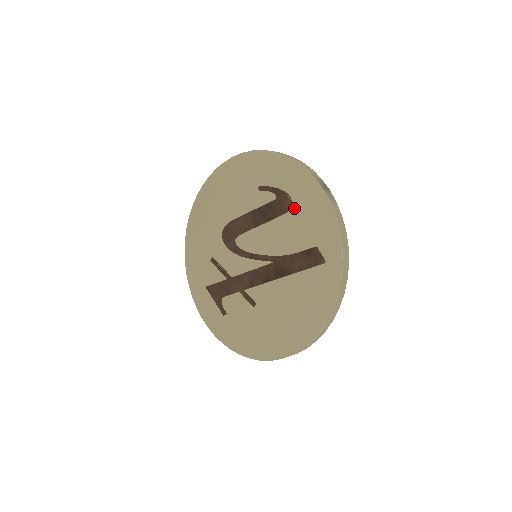
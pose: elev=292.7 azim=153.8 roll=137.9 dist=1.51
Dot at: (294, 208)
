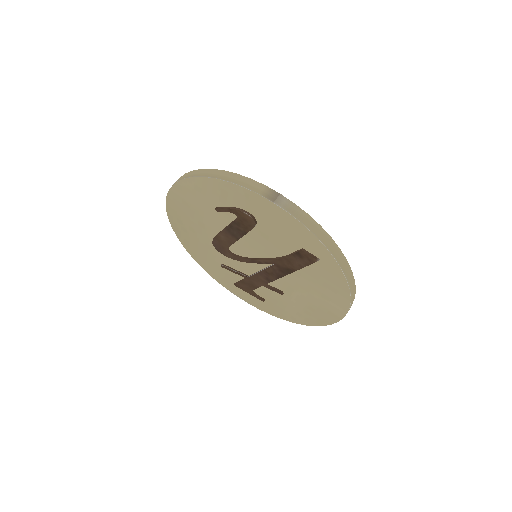
Dot at: (259, 221)
